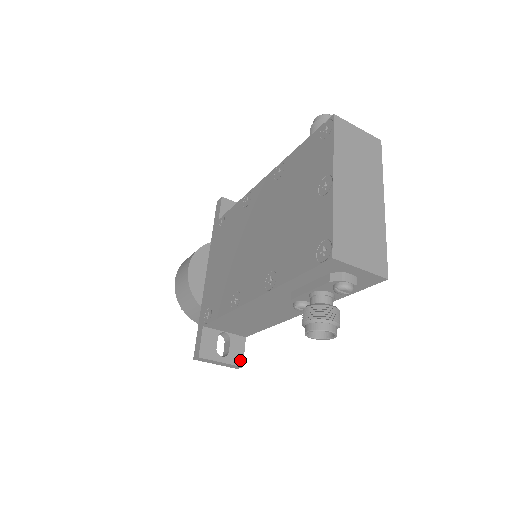
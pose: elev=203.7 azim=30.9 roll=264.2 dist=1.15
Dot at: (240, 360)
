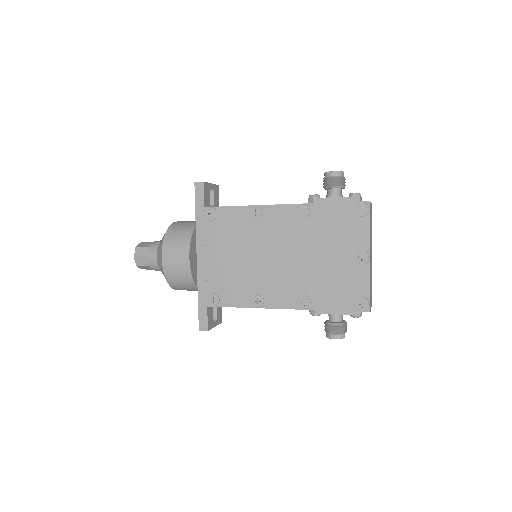
Dot at: (221, 319)
